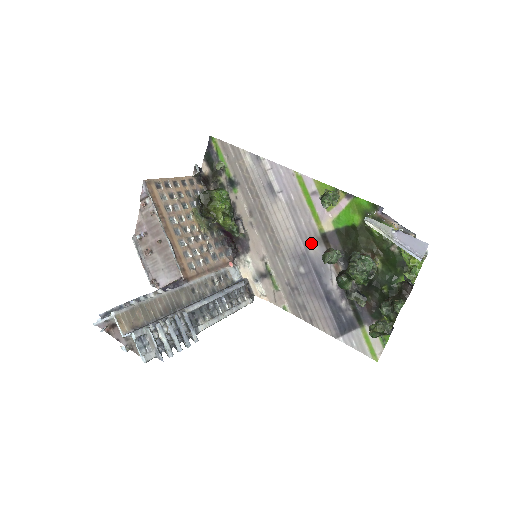
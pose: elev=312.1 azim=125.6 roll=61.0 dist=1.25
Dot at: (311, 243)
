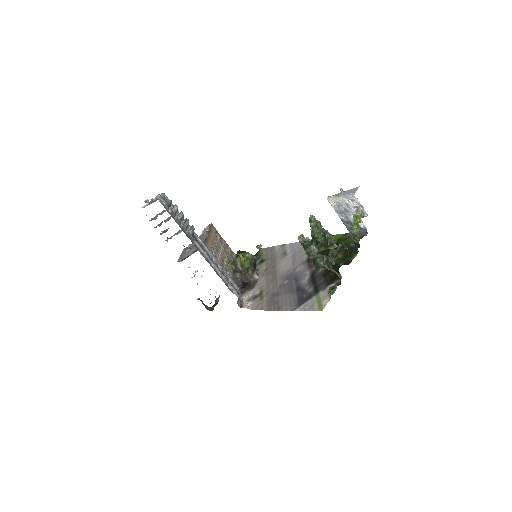
Dot at: (299, 266)
